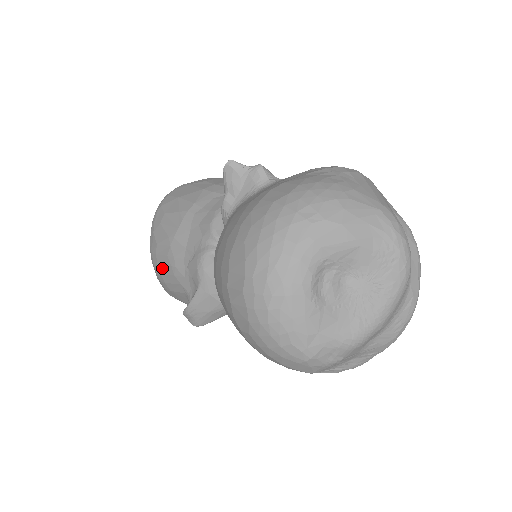
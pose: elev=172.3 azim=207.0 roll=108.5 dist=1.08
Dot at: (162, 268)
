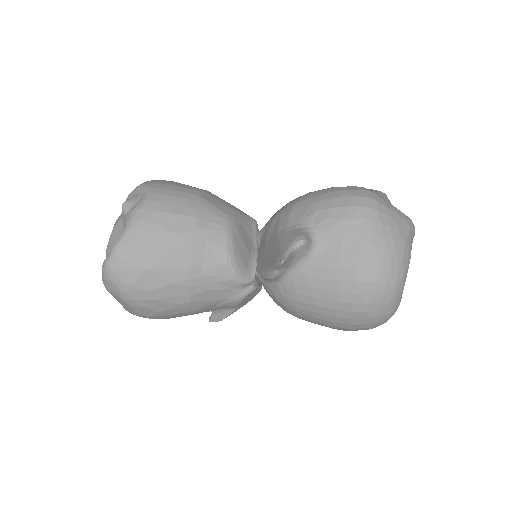
Dot at: occluded
